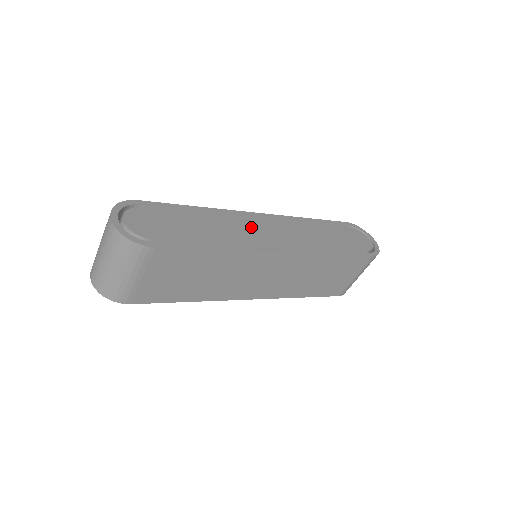
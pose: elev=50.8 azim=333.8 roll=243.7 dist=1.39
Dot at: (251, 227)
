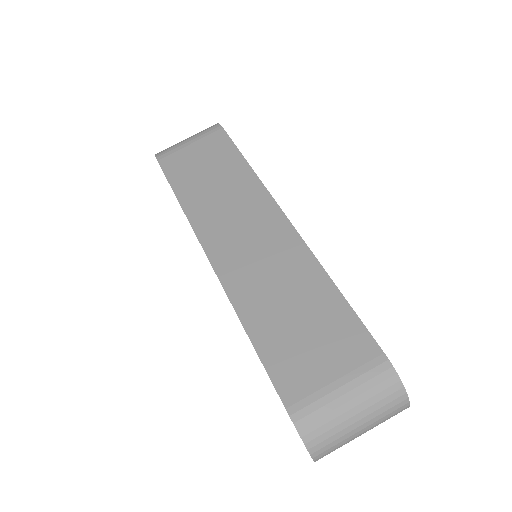
Dot at: occluded
